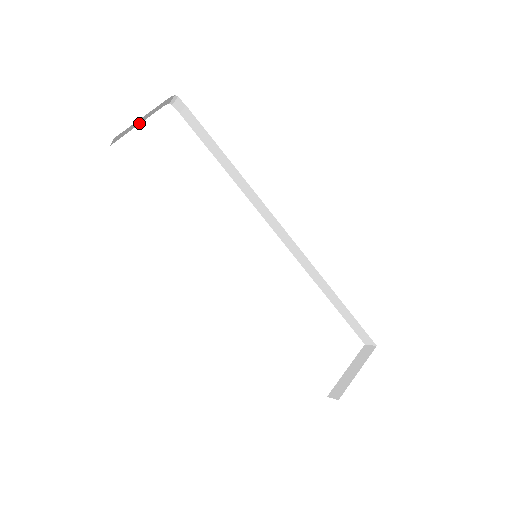
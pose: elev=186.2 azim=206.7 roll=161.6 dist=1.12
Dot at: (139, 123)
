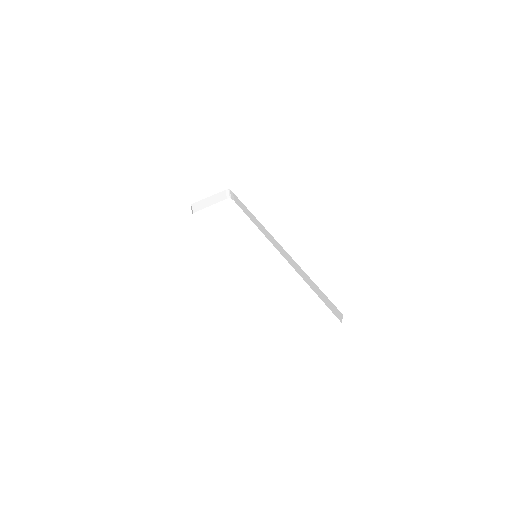
Dot at: (210, 204)
